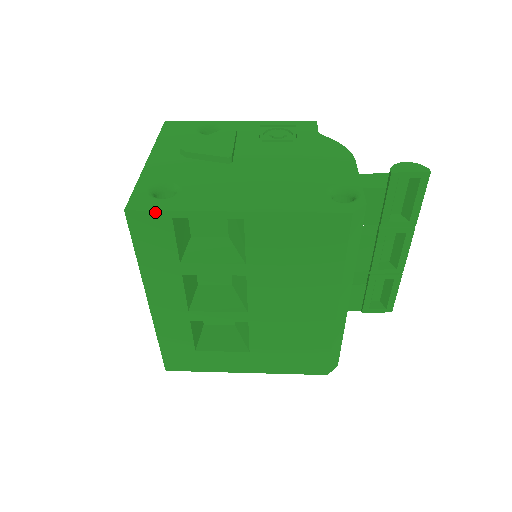
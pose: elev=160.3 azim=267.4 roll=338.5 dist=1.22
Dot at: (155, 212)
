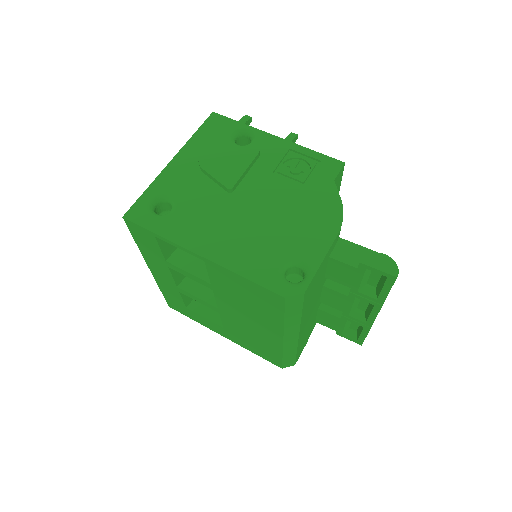
Dot at: (143, 228)
